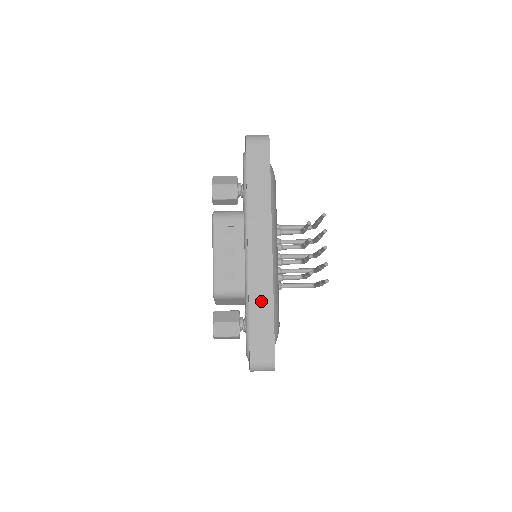
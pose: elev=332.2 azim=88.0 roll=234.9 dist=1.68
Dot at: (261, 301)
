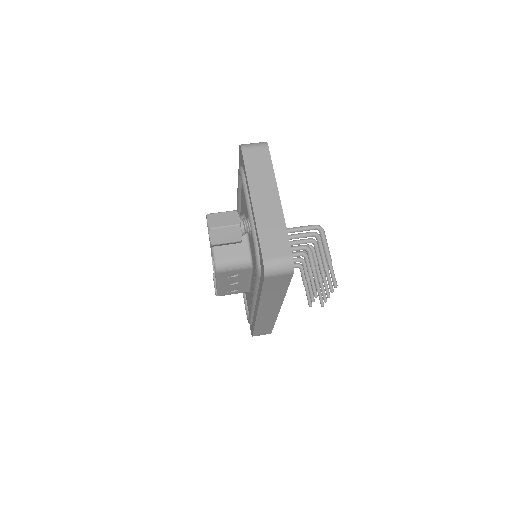
Dot at: (265, 324)
